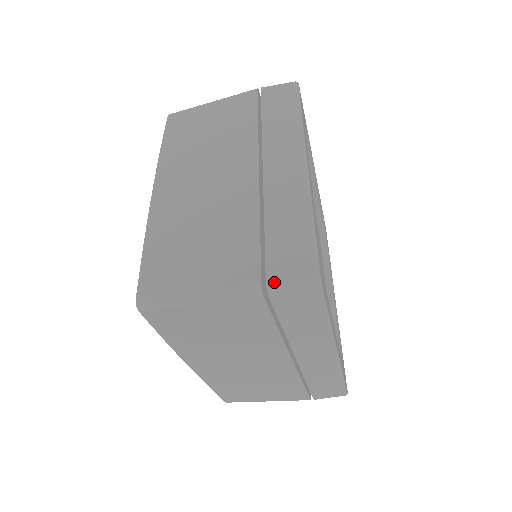
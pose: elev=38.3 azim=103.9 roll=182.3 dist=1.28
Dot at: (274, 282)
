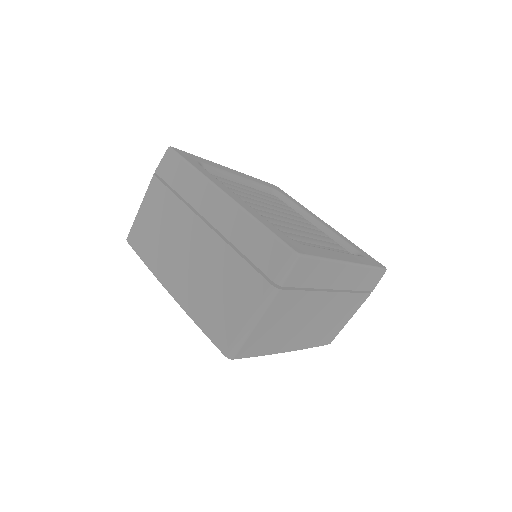
Dot at: (277, 278)
